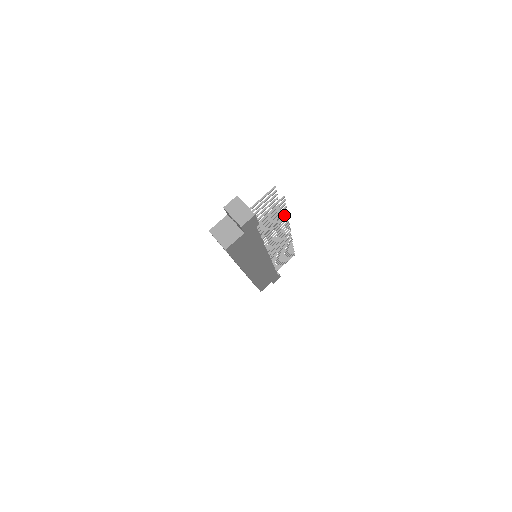
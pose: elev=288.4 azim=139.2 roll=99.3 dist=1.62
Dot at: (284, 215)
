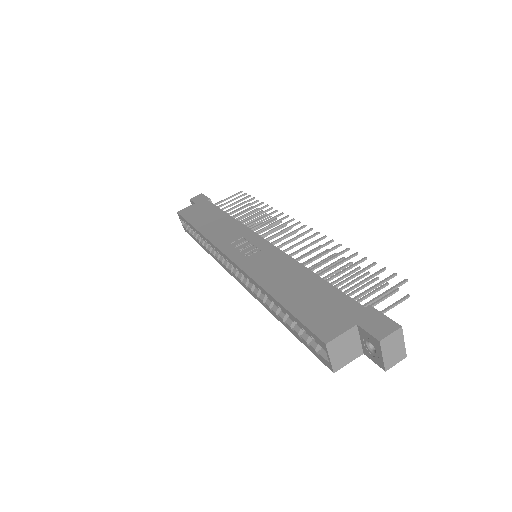
Dot at: (357, 270)
